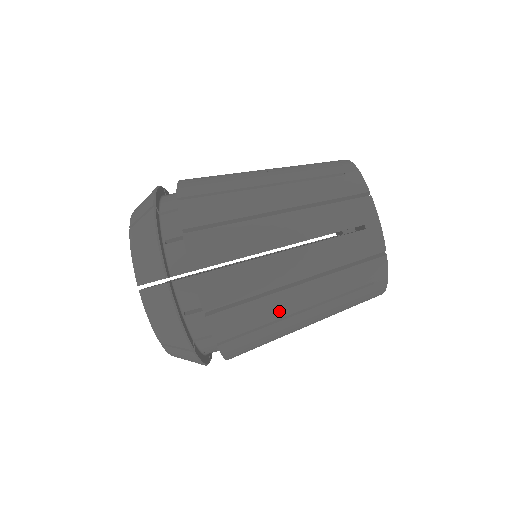
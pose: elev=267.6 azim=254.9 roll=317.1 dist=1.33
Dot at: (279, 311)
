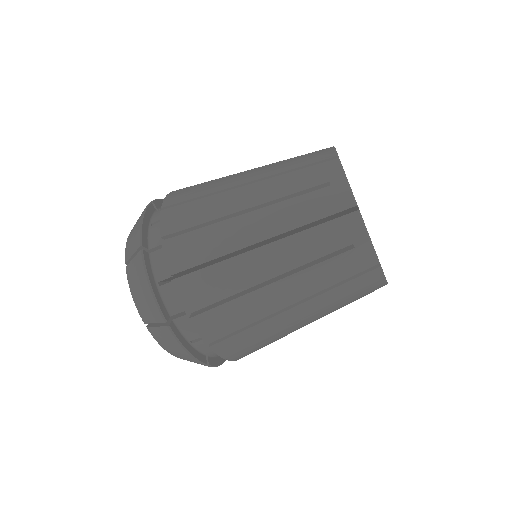
Dot at: (278, 328)
